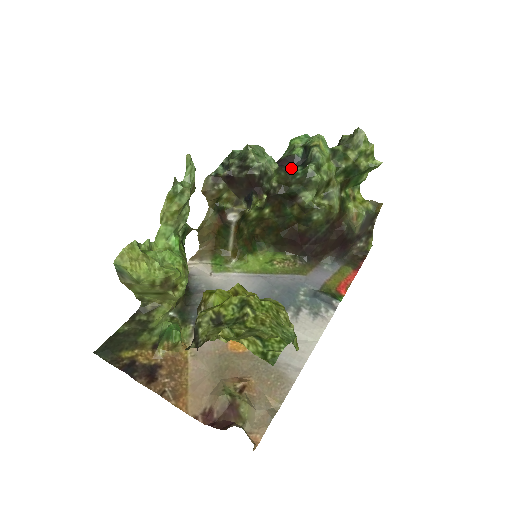
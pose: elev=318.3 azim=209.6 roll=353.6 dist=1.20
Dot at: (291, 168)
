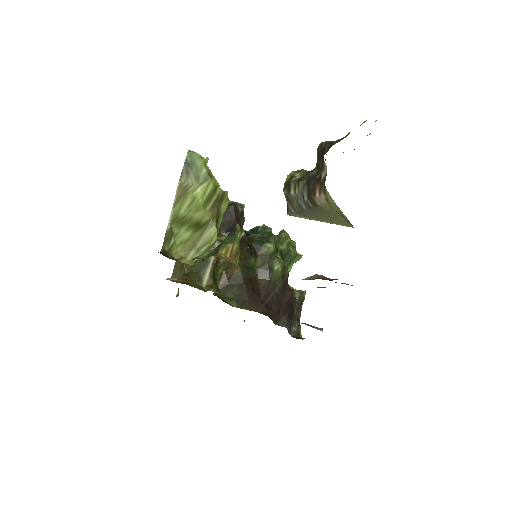
Dot at: occluded
